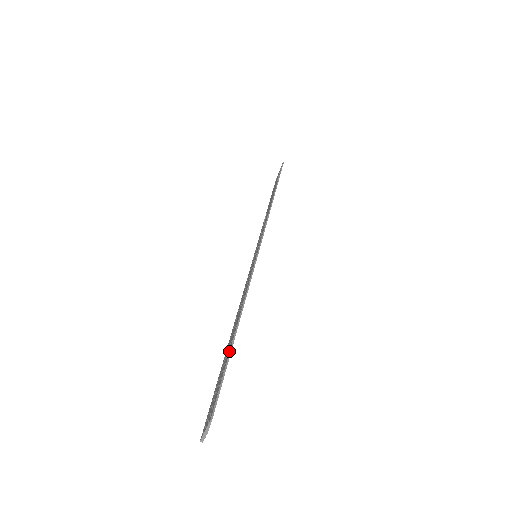
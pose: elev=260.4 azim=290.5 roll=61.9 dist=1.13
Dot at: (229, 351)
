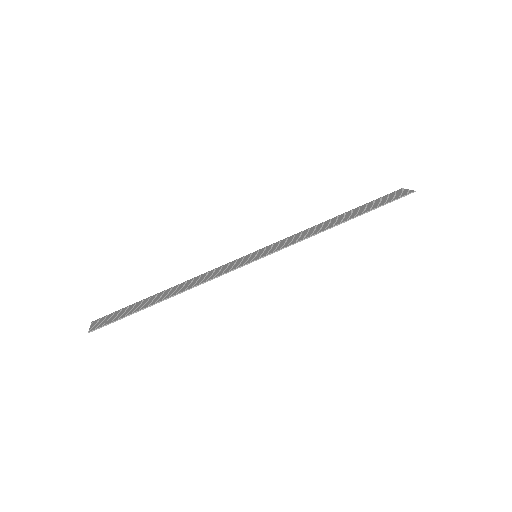
Dot at: (140, 309)
